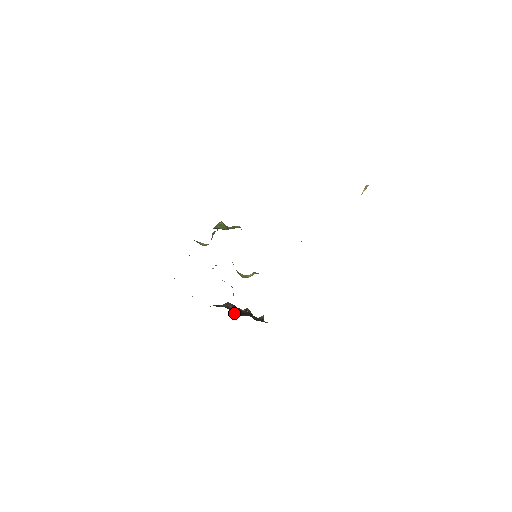
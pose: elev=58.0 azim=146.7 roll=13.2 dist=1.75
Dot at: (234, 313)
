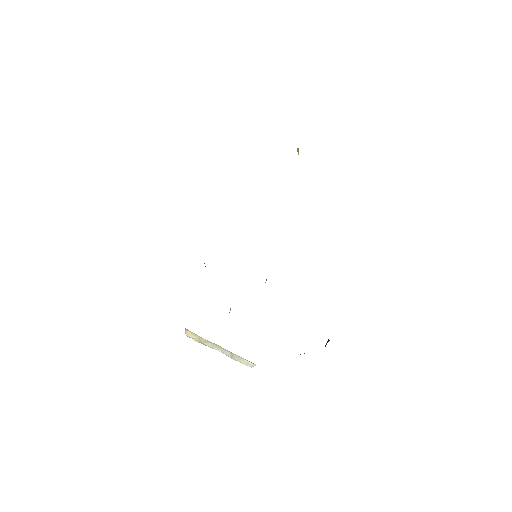
Dot at: occluded
